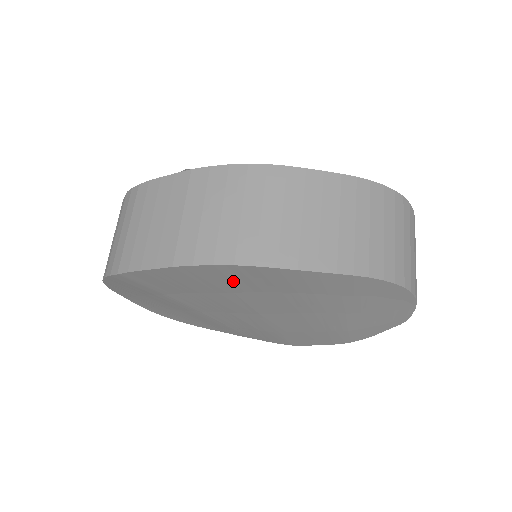
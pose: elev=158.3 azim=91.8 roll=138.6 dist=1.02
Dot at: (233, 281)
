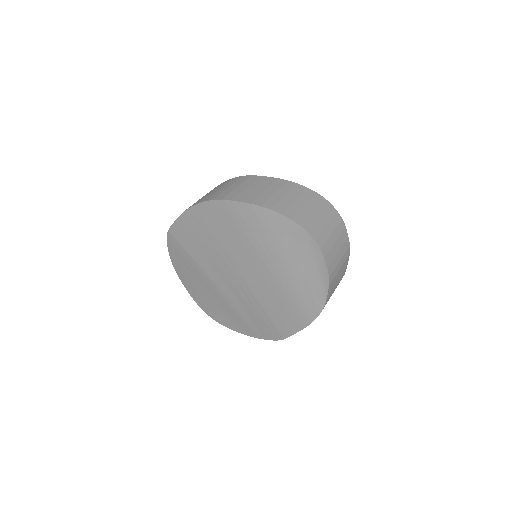
Dot at: (212, 223)
